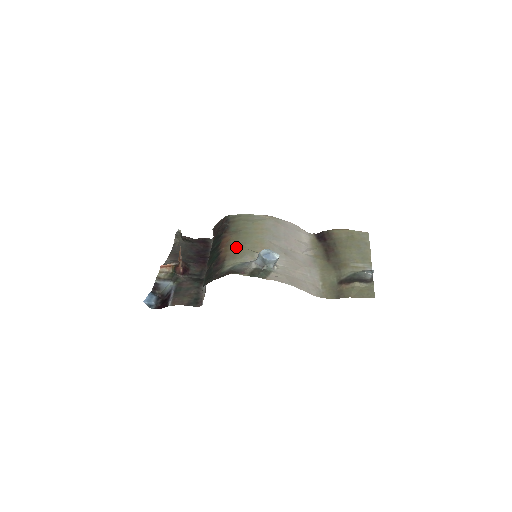
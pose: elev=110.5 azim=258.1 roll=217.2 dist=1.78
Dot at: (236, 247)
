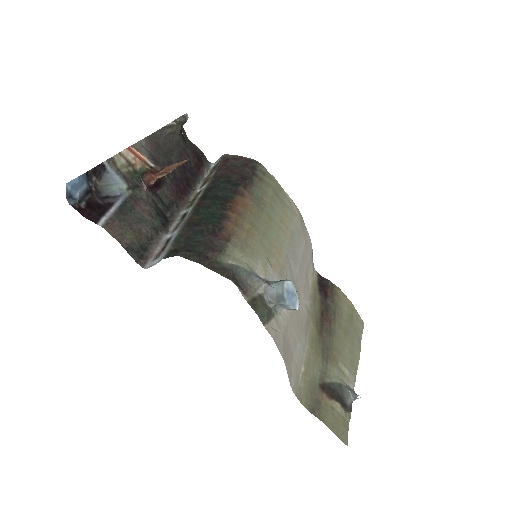
Dot at: (251, 231)
